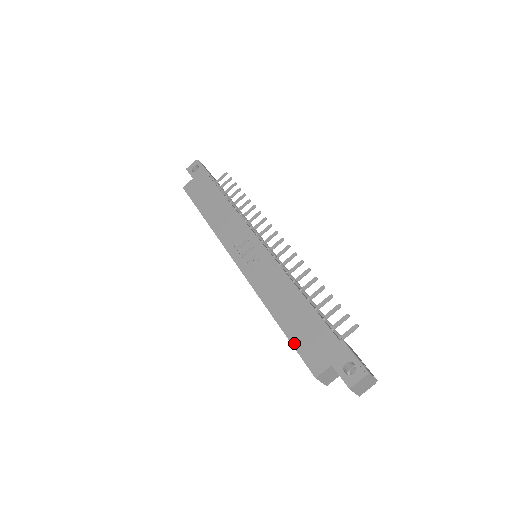
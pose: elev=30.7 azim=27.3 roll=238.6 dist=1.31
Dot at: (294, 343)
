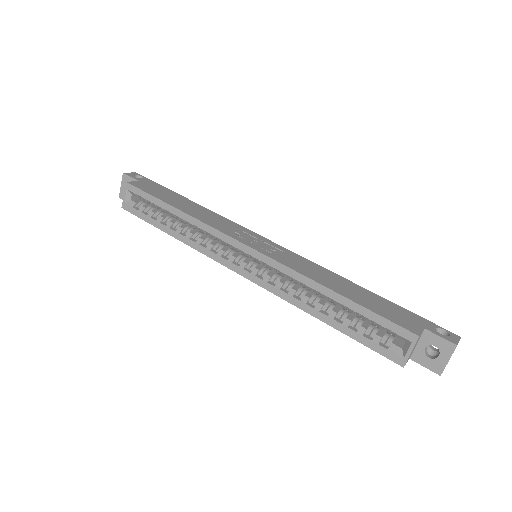
Dot at: (373, 310)
